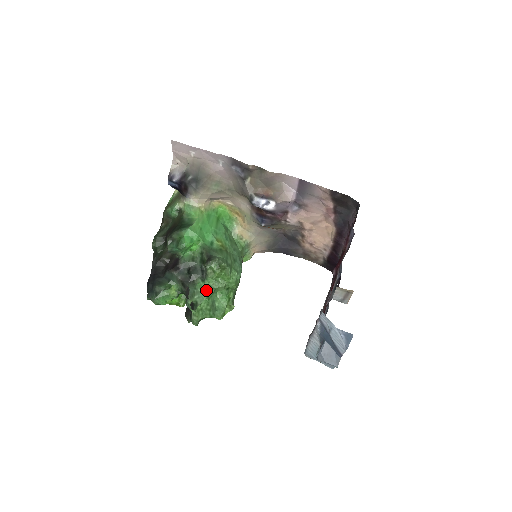
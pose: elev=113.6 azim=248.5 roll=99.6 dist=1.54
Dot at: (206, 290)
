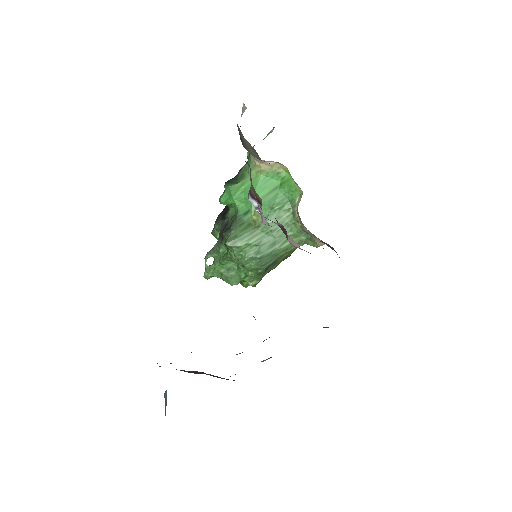
Dot at: (224, 255)
